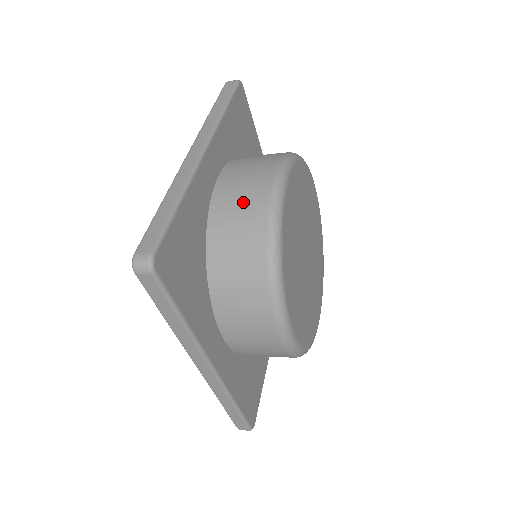
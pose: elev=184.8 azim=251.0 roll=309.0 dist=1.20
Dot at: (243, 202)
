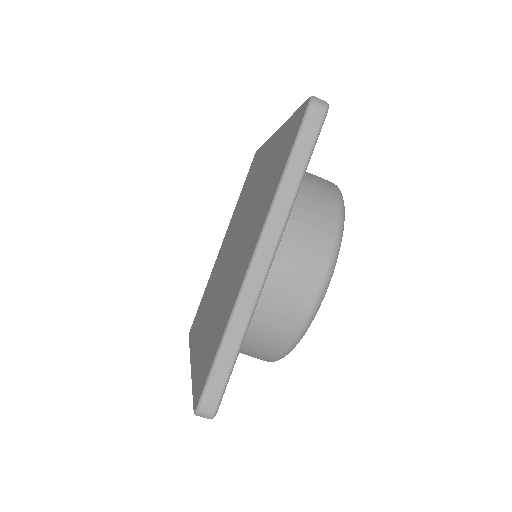
Dot at: (314, 175)
